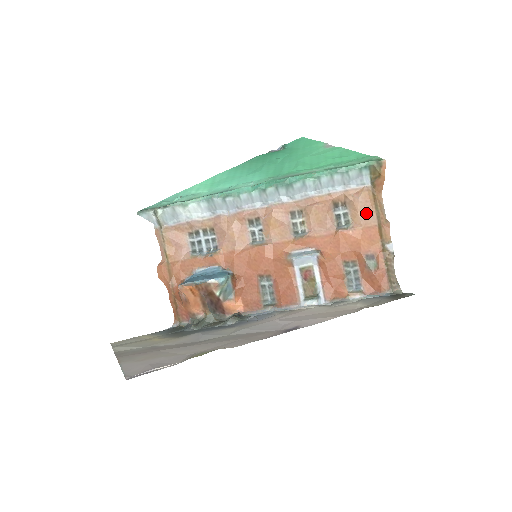
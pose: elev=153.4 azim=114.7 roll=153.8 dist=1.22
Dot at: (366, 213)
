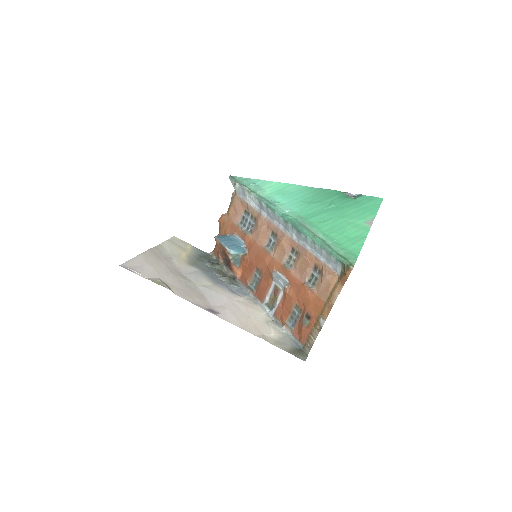
Dot at: (325, 289)
